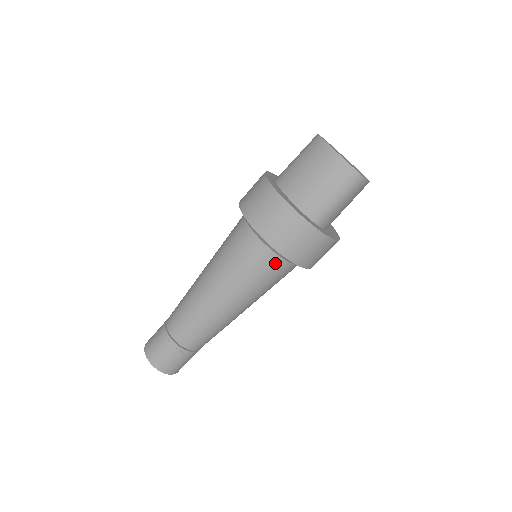
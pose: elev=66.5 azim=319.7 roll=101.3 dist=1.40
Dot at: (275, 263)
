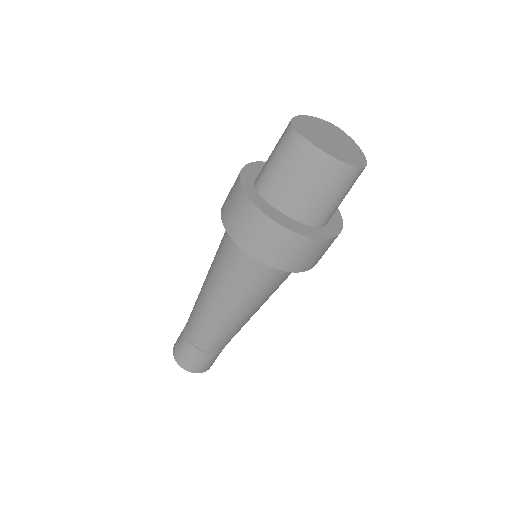
Dot at: (288, 272)
